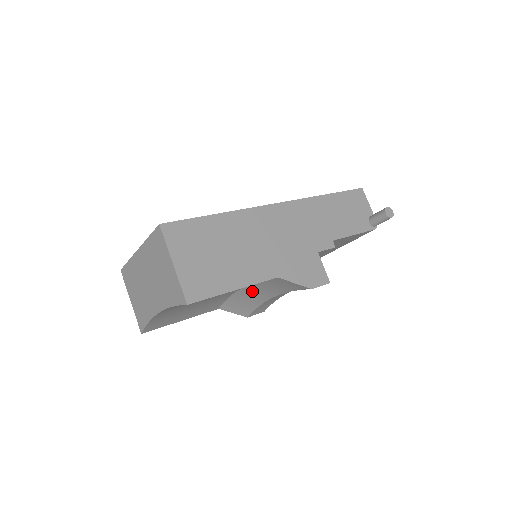
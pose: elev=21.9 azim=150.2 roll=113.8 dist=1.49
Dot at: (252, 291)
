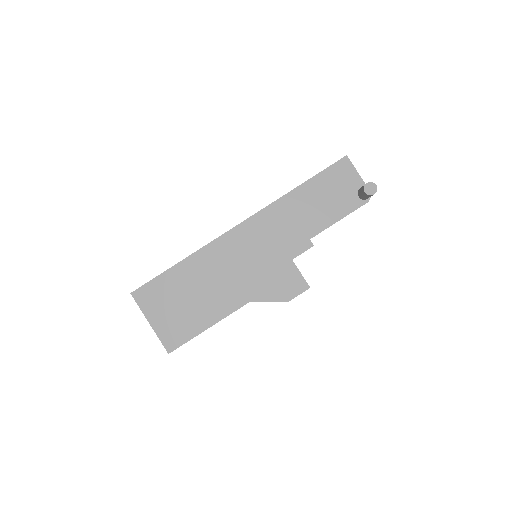
Dot at: occluded
